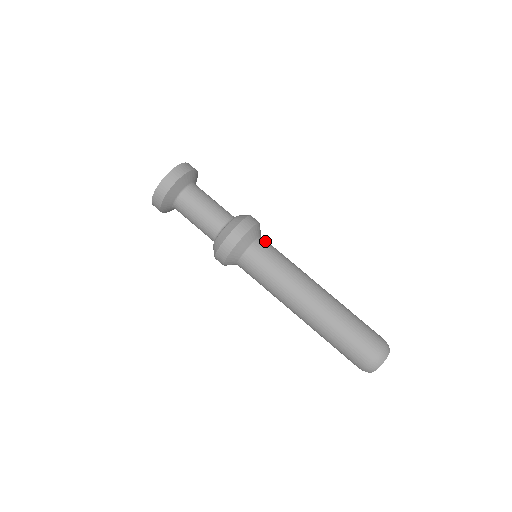
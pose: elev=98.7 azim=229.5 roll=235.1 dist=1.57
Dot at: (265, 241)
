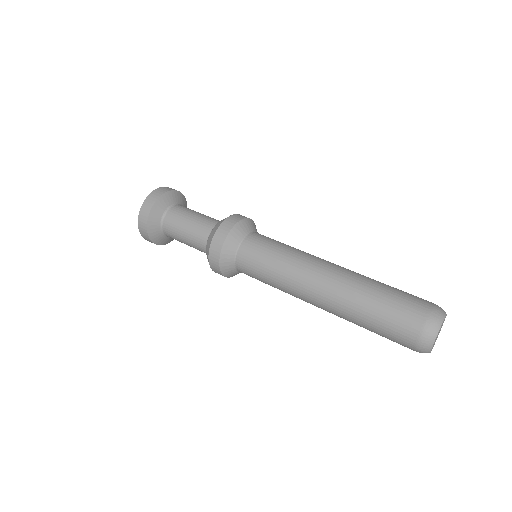
Dot at: occluded
